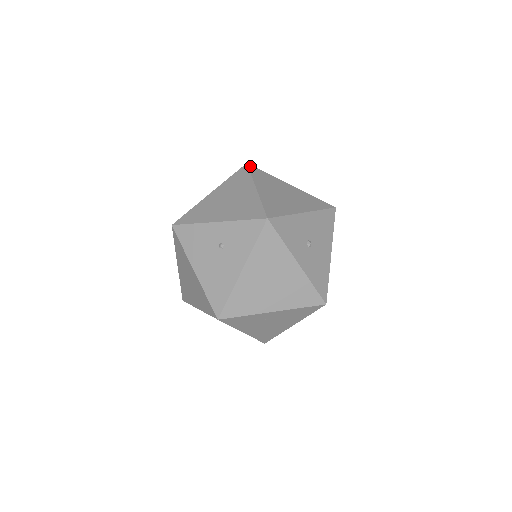
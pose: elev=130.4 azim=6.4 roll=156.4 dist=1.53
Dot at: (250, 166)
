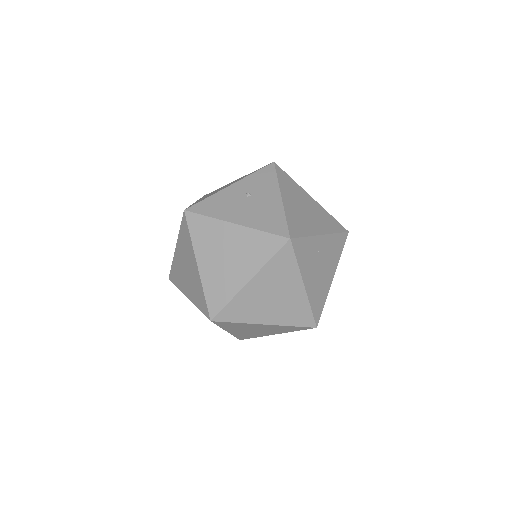
Dot at: occluded
